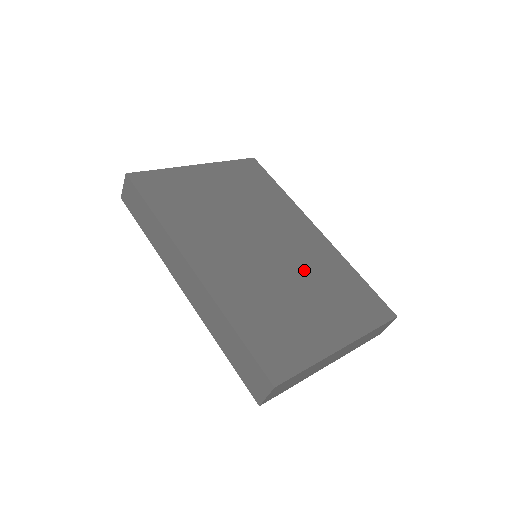
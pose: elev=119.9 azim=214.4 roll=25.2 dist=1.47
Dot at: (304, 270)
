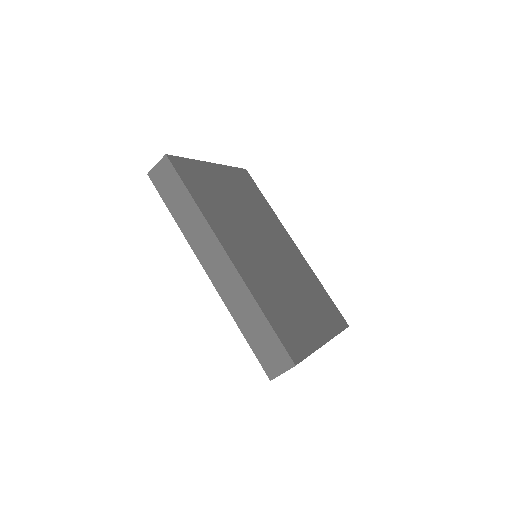
Dot at: (294, 276)
